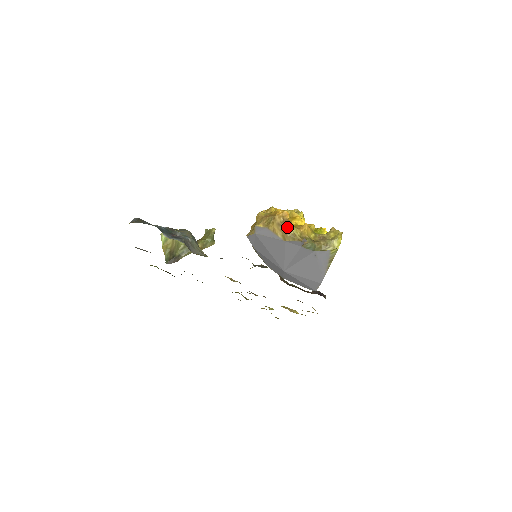
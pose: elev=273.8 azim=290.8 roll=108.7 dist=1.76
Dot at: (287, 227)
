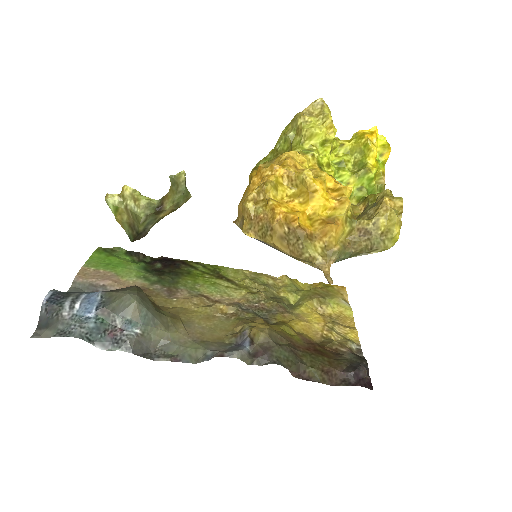
Dot at: (297, 245)
